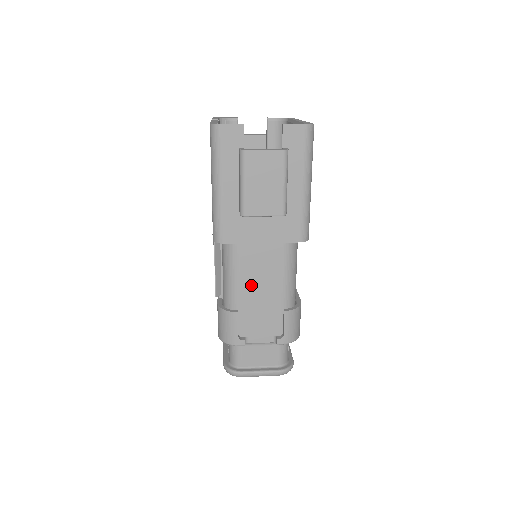
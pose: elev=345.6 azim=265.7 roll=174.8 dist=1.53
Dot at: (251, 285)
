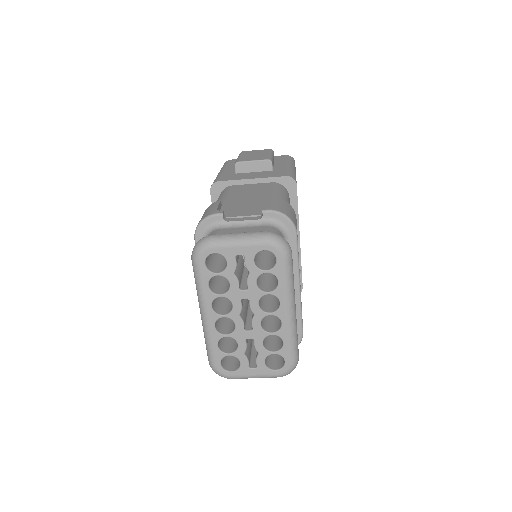
Dot at: (239, 197)
